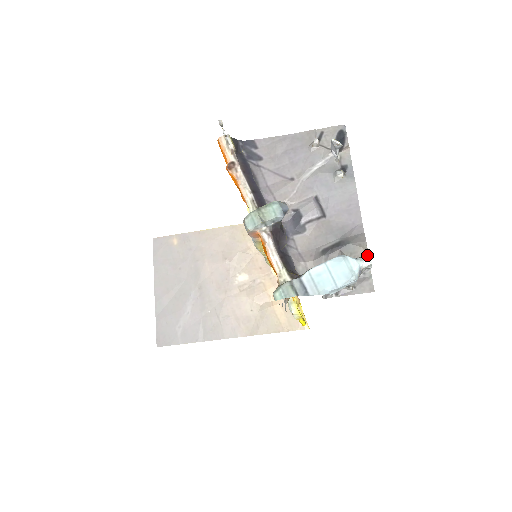
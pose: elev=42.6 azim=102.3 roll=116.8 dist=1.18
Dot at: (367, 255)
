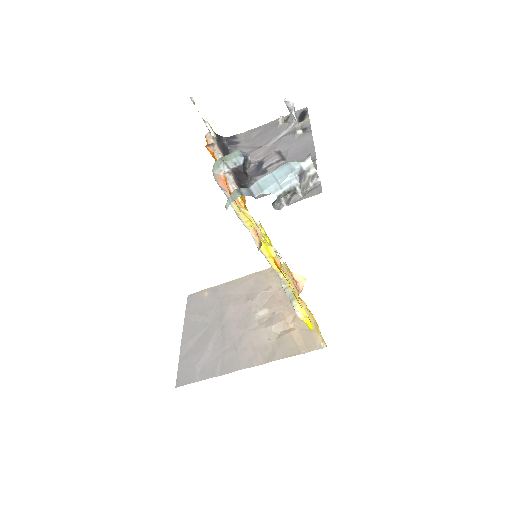
Dot at: (307, 157)
